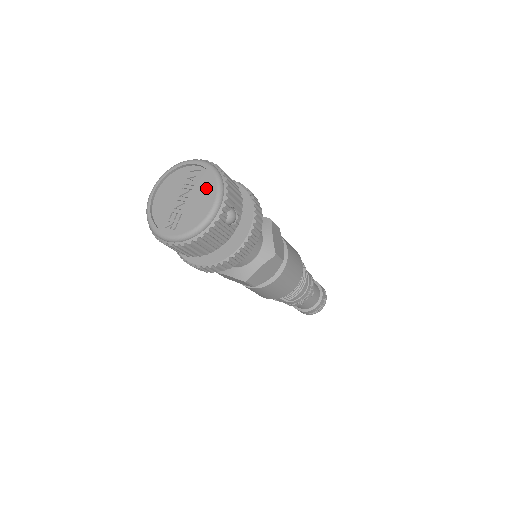
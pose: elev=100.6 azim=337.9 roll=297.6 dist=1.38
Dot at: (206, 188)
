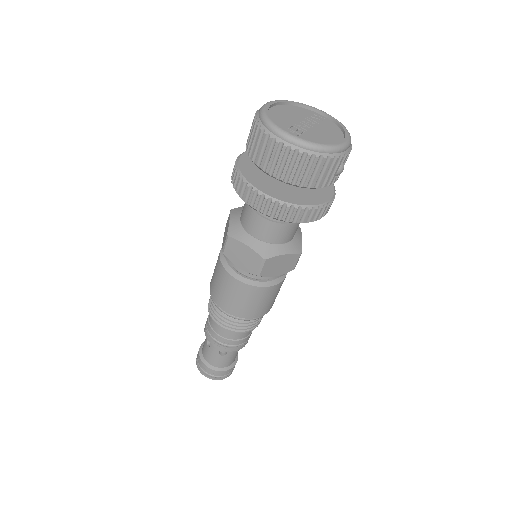
Dot at: (333, 131)
